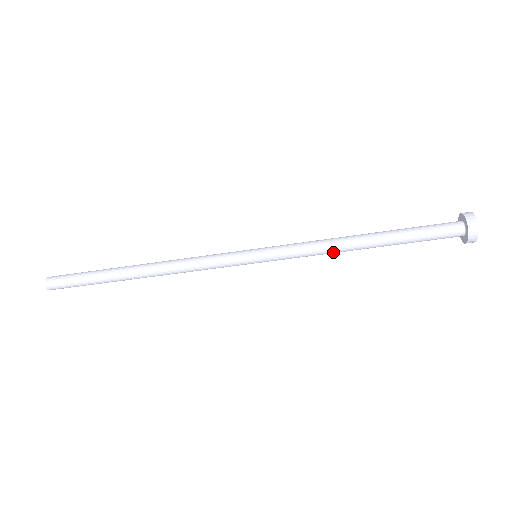
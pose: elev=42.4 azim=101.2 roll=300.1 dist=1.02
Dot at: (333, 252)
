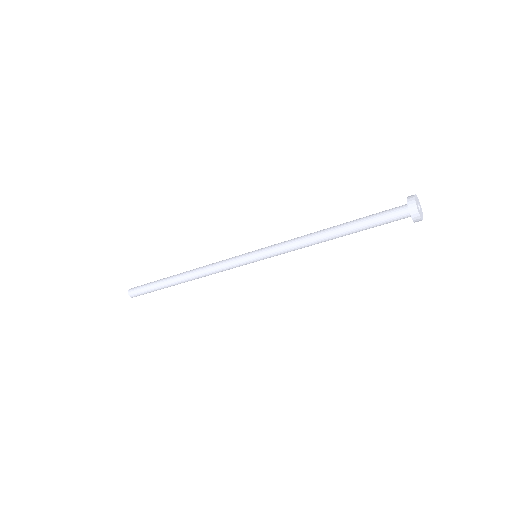
Dot at: (308, 243)
